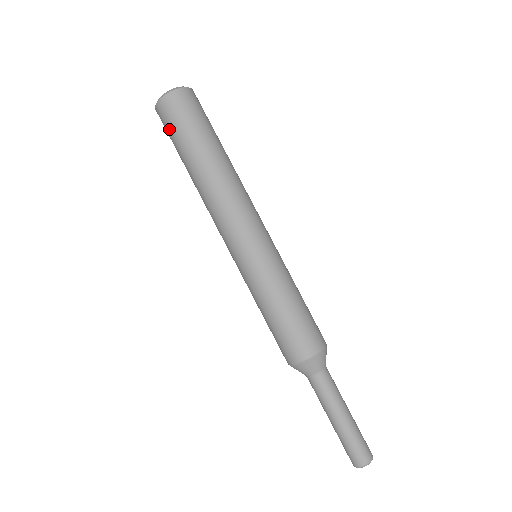
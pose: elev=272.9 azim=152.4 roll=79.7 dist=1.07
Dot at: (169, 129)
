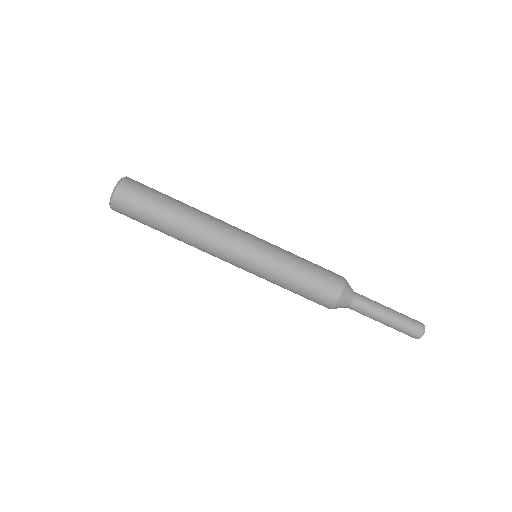
Dot at: occluded
